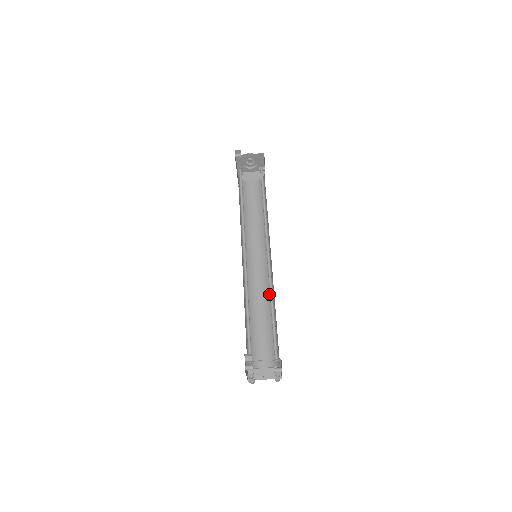
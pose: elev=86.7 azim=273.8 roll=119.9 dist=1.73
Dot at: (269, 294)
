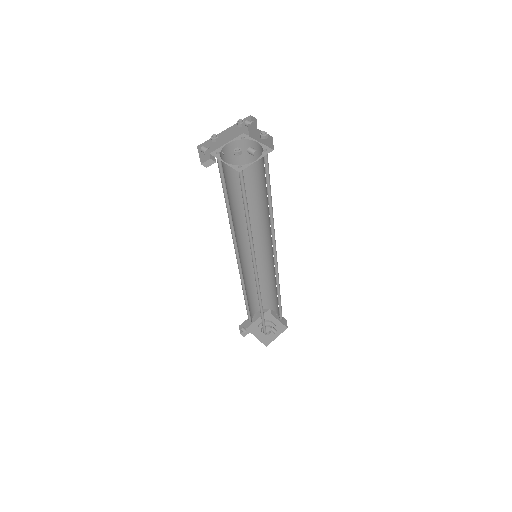
Dot at: (251, 238)
